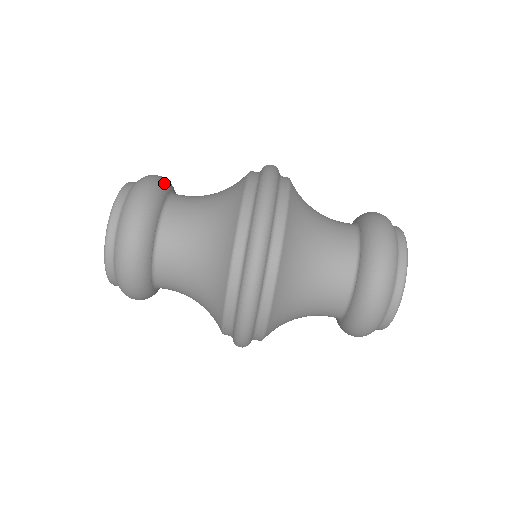
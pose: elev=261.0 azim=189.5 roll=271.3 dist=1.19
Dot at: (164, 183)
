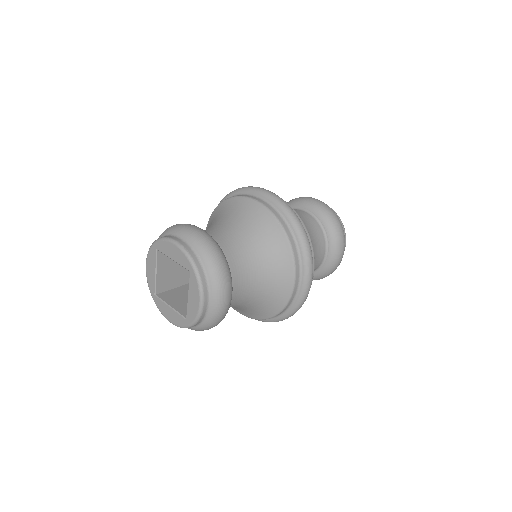
Dot at: occluded
